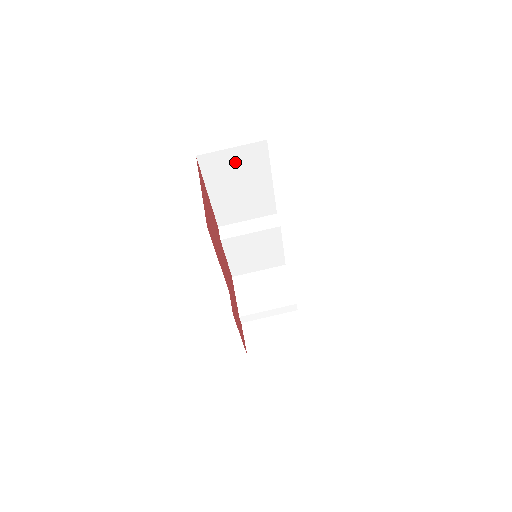
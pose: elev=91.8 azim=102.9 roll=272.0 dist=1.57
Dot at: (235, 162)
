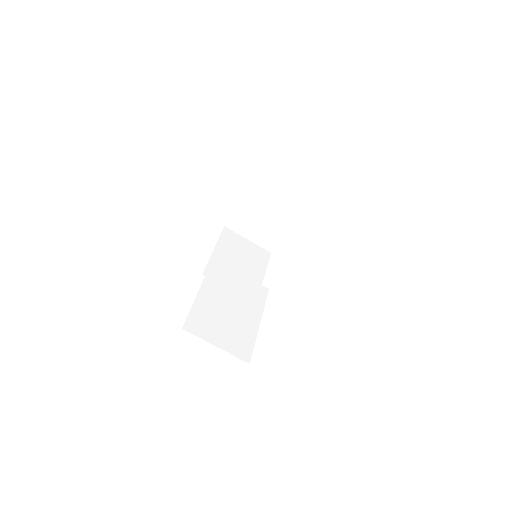
Dot at: occluded
